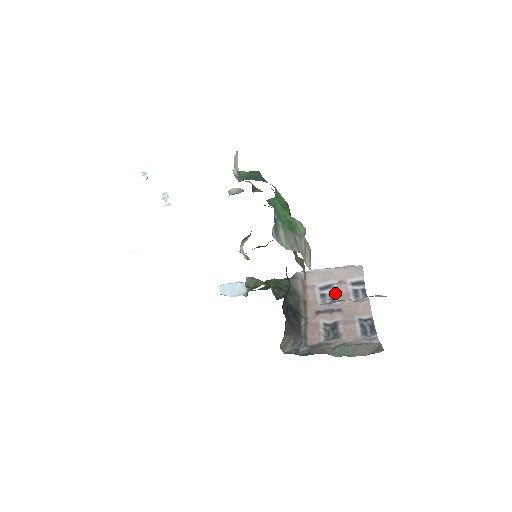
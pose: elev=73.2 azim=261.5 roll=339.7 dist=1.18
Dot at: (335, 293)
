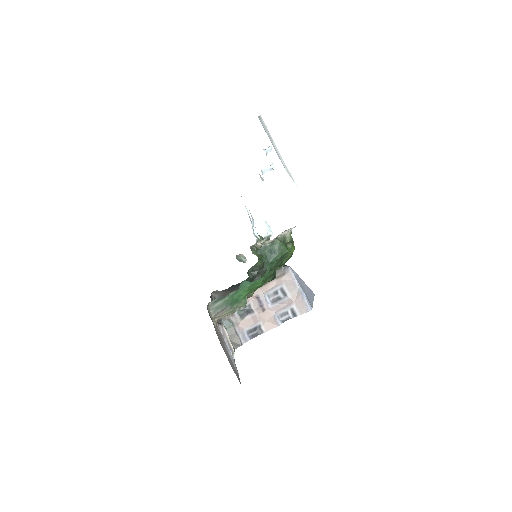
Dot at: (280, 301)
